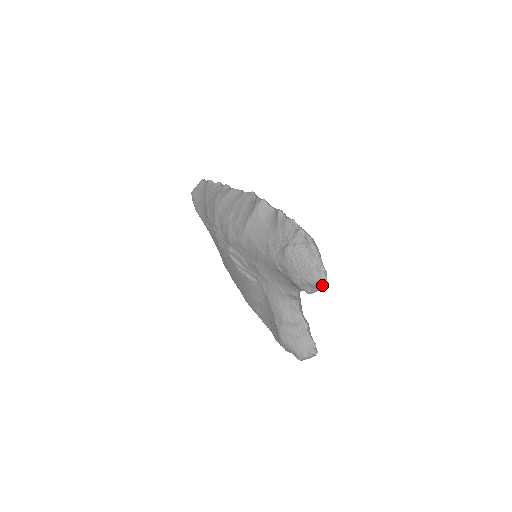
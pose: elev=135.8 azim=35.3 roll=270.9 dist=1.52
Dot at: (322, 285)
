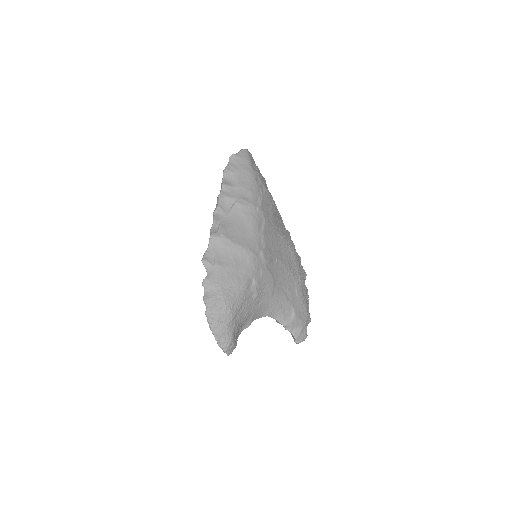
Dot at: occluded
